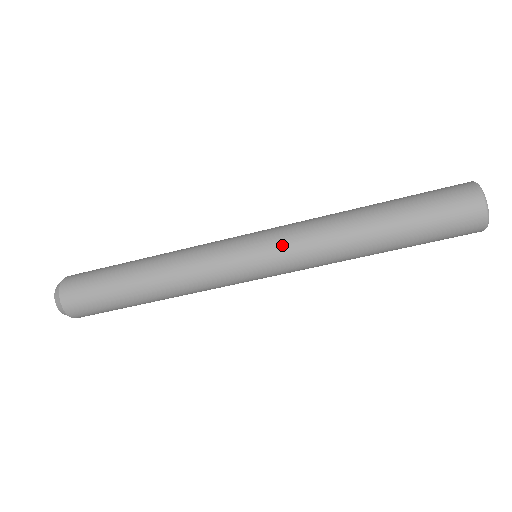
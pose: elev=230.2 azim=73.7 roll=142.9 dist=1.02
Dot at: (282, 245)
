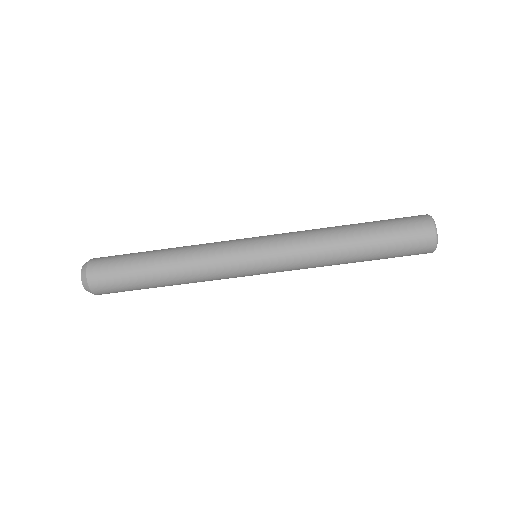
Dot at: (280, 247)
